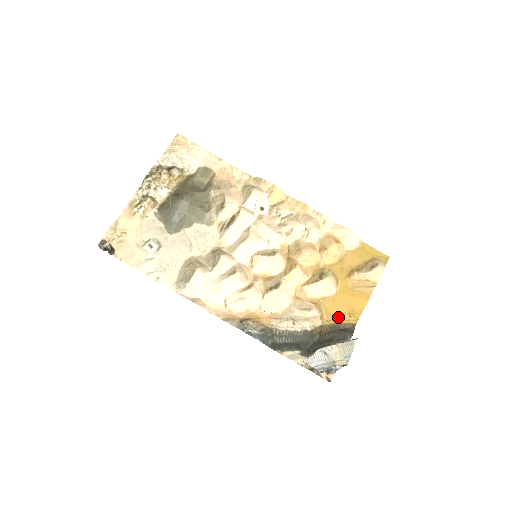
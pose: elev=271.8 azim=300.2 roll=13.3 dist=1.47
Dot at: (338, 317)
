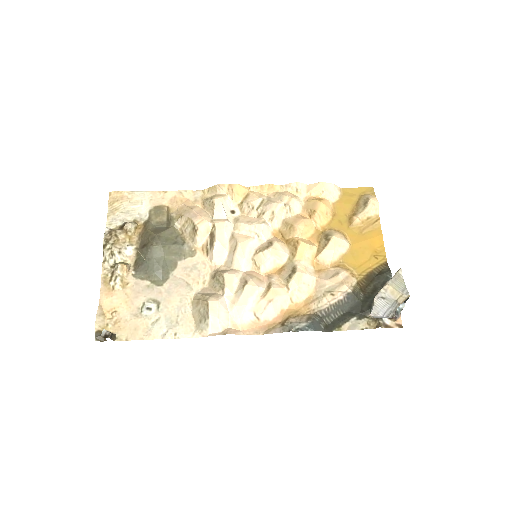
Dot at: (367, 265)
